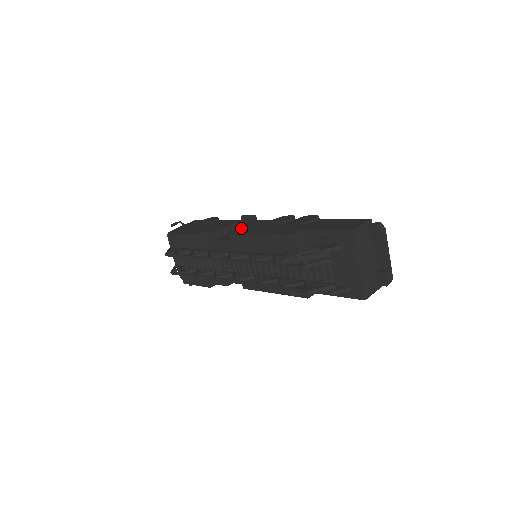
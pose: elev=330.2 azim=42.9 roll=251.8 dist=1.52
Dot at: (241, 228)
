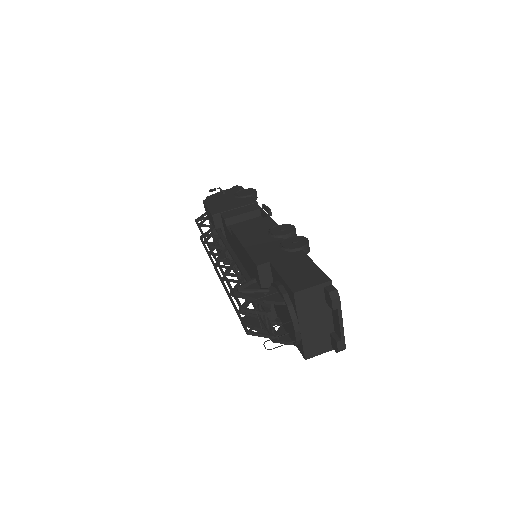
Dot at: (244, 225)
